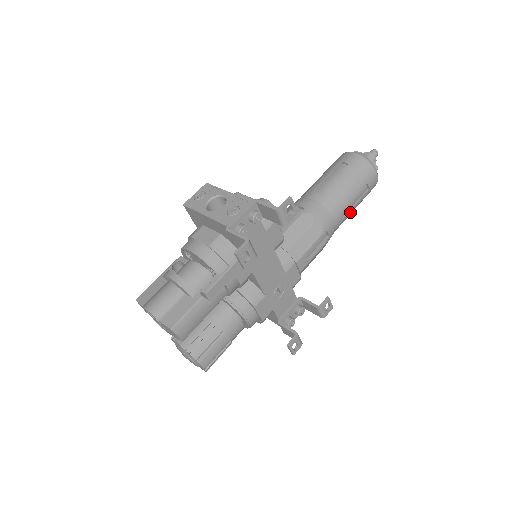
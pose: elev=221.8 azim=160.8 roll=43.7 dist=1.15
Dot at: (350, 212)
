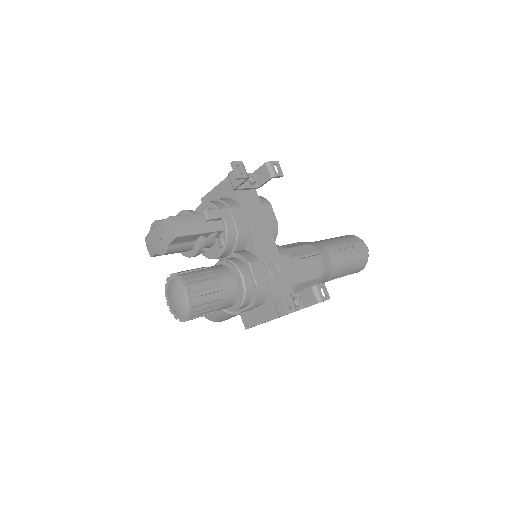
Dot at: (344, 260)
